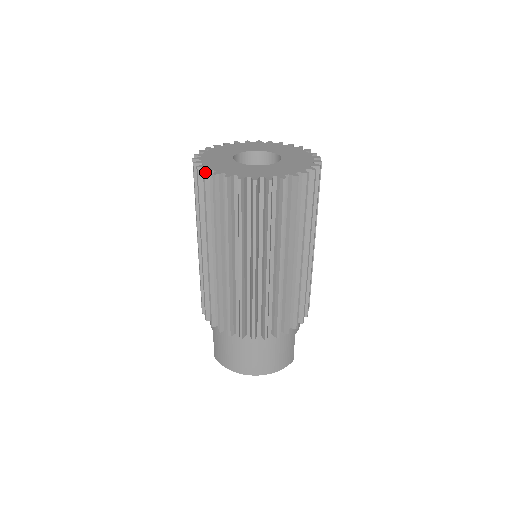
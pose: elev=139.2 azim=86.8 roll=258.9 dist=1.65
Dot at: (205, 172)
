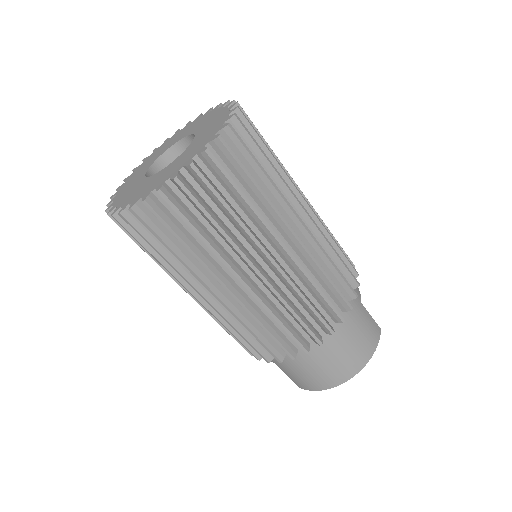
Dot at: (121, 214)
